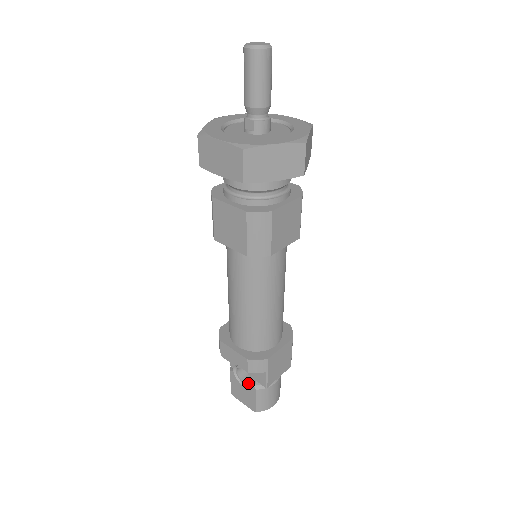
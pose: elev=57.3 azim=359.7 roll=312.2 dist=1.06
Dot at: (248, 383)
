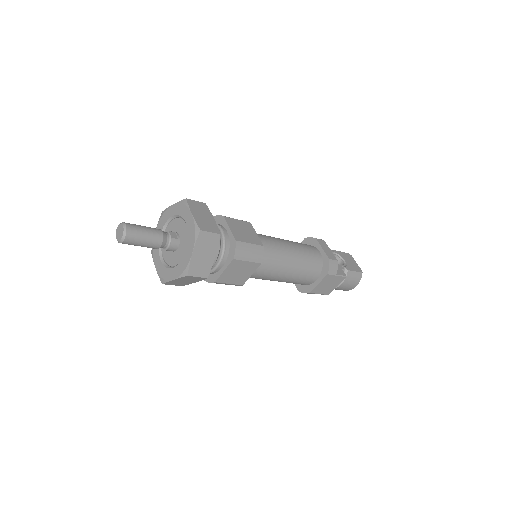
Dot at: occluded
